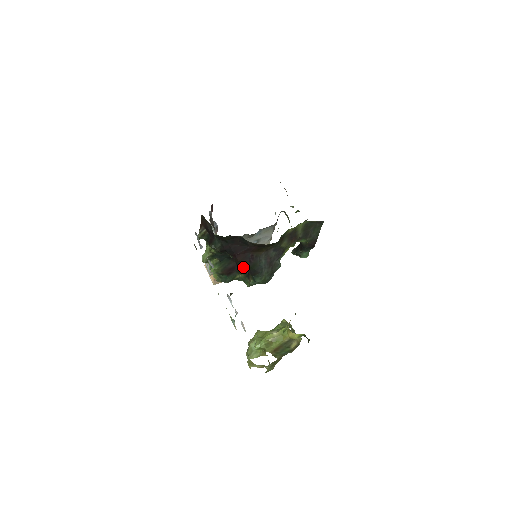
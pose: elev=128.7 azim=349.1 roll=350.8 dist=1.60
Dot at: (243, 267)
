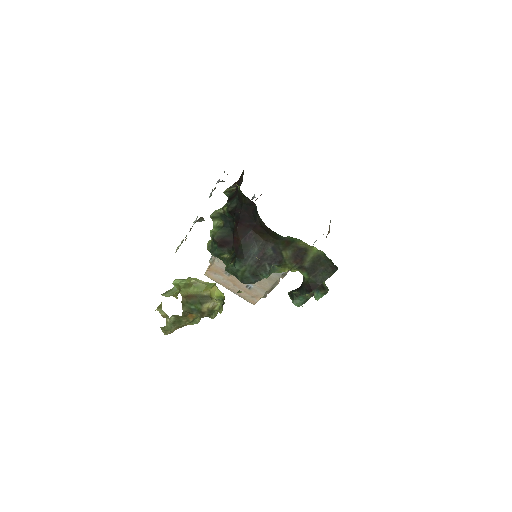
Dot at: (236, 240)
